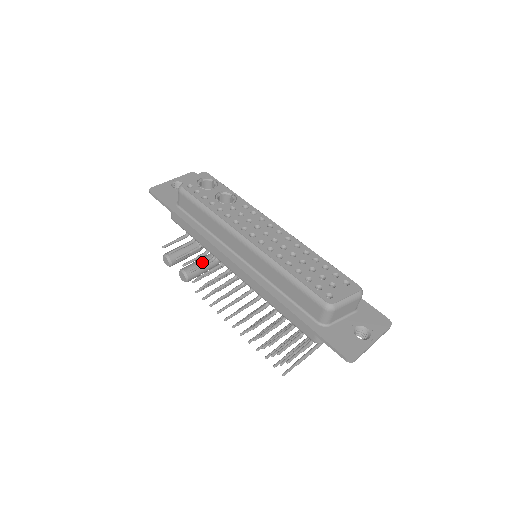
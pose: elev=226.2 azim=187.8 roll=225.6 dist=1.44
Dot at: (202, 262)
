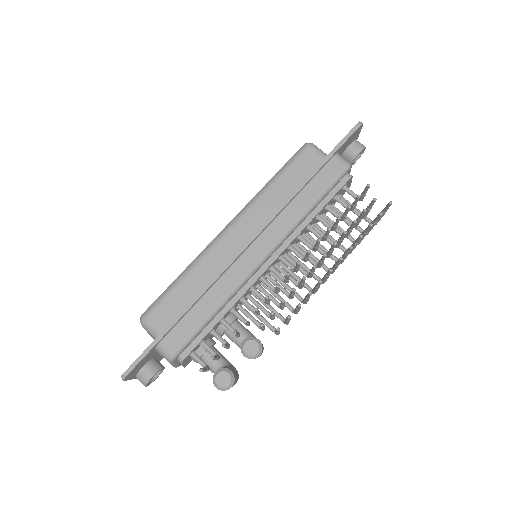
Dot at: occluded
